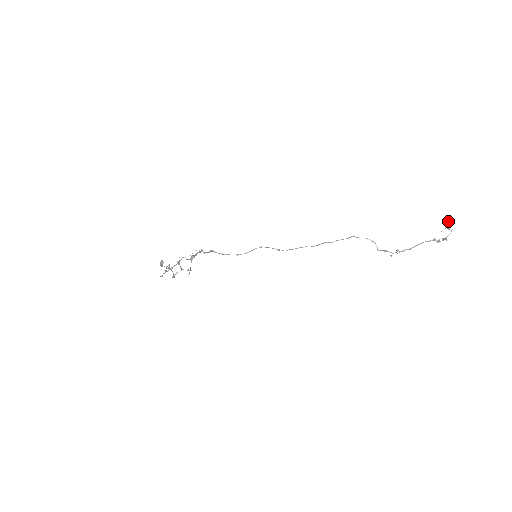
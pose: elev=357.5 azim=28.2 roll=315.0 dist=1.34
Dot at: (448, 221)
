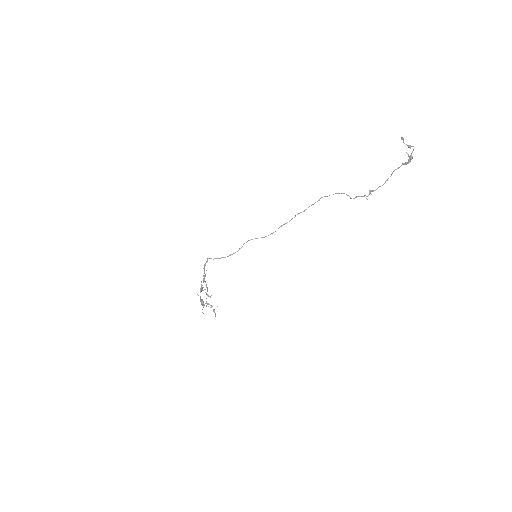
Dot at: (401, 138)
